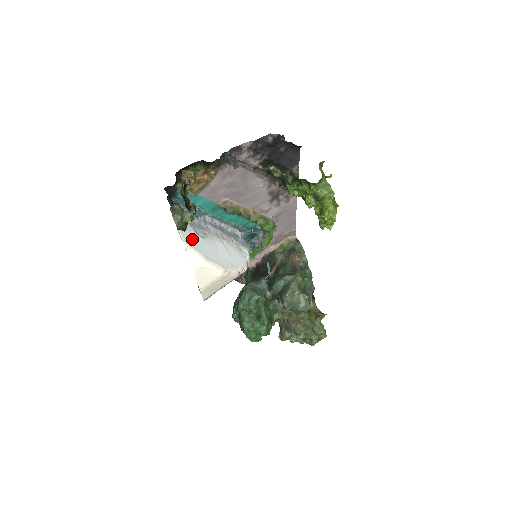
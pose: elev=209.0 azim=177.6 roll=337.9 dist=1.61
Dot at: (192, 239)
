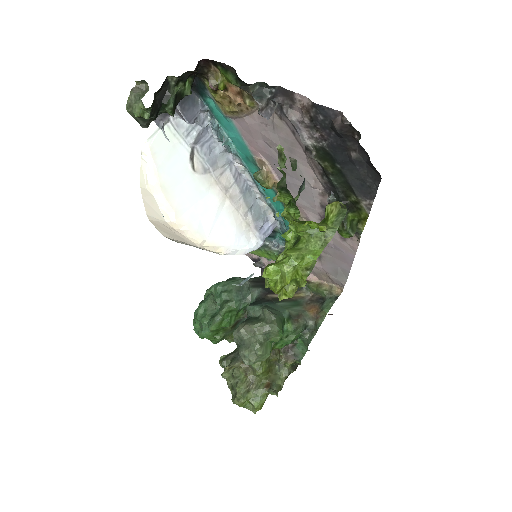
Dot at: (170, 154)
